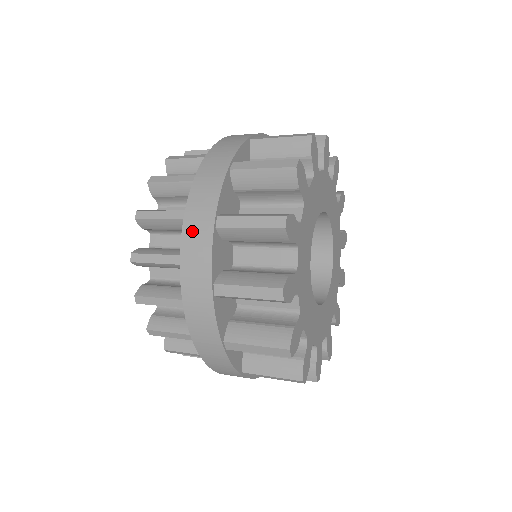
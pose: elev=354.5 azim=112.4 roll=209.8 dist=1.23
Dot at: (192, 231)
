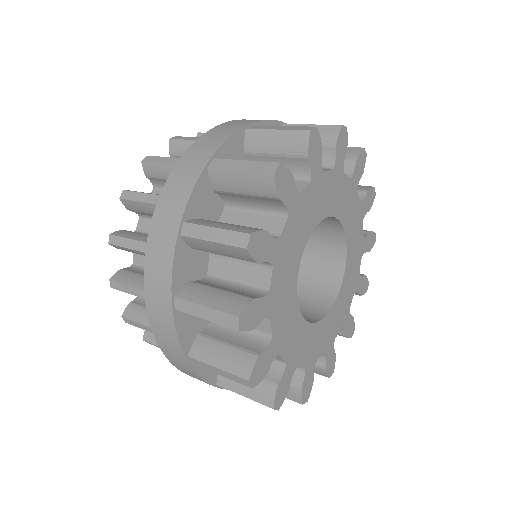
Dot at: (184, 168)
